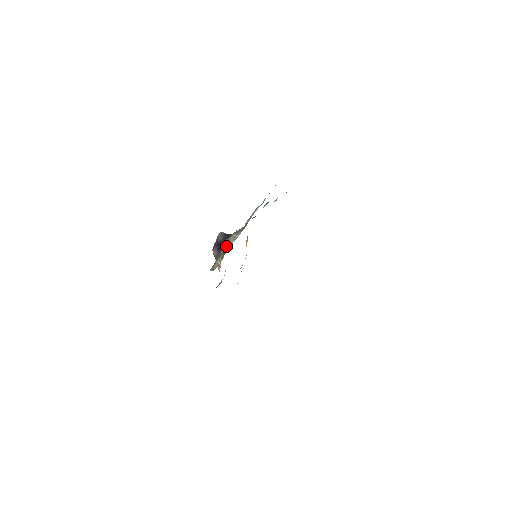
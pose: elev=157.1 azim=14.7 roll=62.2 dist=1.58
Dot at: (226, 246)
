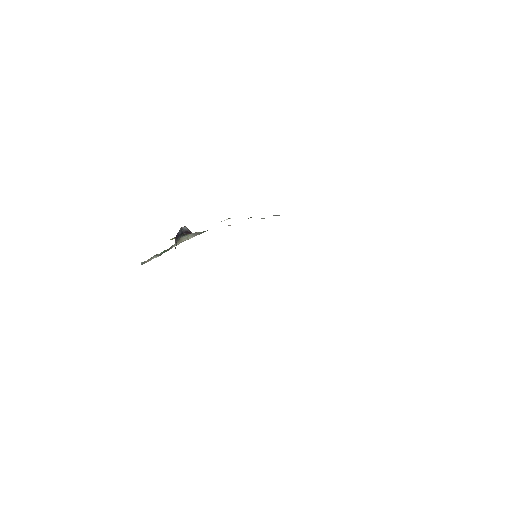
Dot at: occluded
